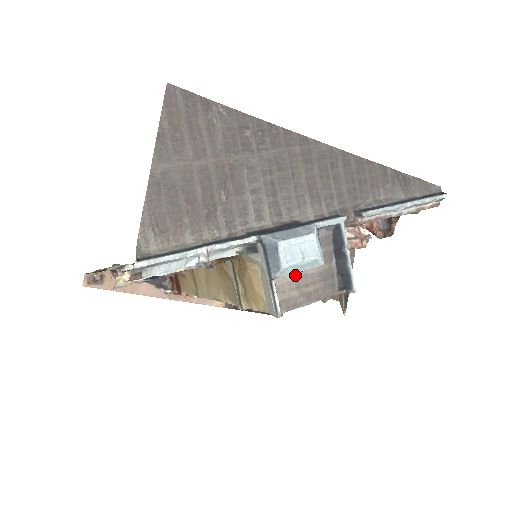
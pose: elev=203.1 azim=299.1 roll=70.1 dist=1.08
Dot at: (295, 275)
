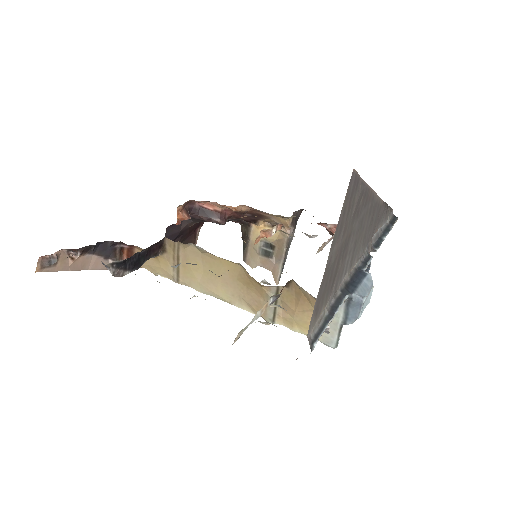
Dot at: occluded
